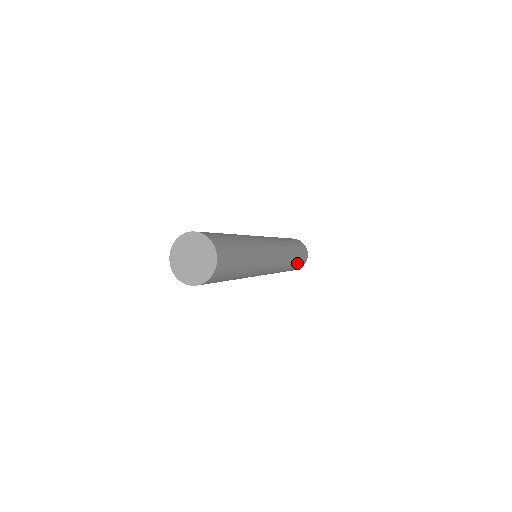
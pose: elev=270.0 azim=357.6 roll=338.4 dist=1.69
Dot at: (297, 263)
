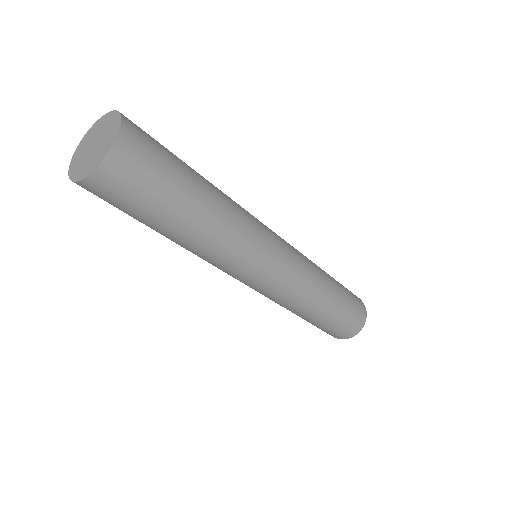
Dot at: (324, 324)
